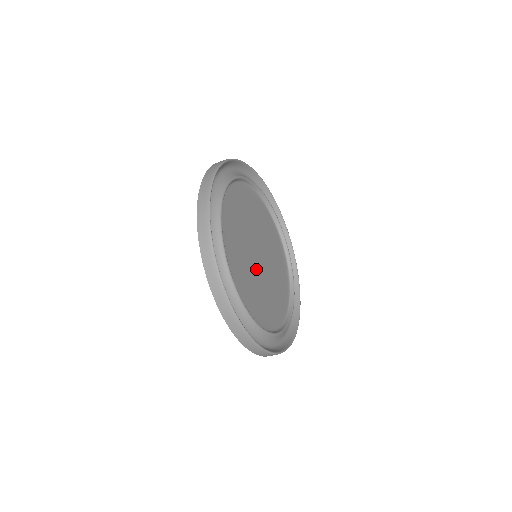
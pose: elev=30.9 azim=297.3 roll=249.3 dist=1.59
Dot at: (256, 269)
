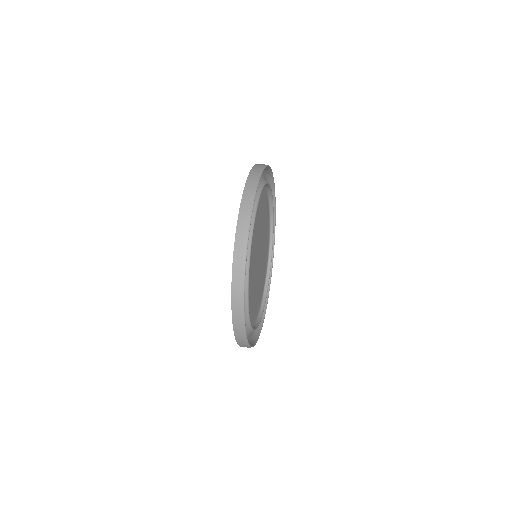
Dot at: (260, 263)
